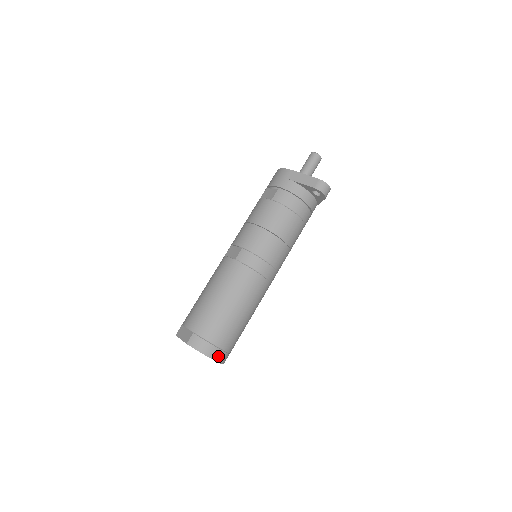
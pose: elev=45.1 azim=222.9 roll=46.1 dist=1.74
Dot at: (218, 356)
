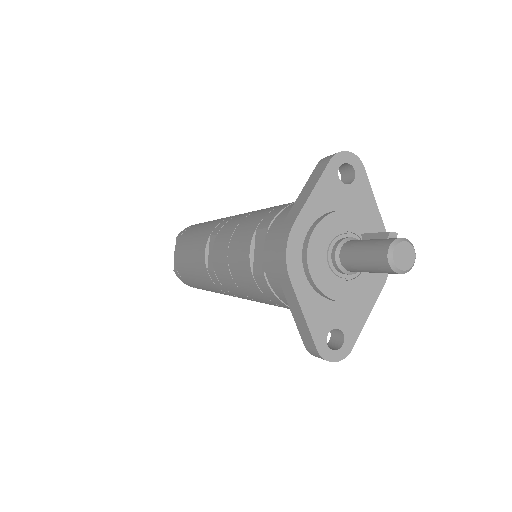
Dot at: occluded
